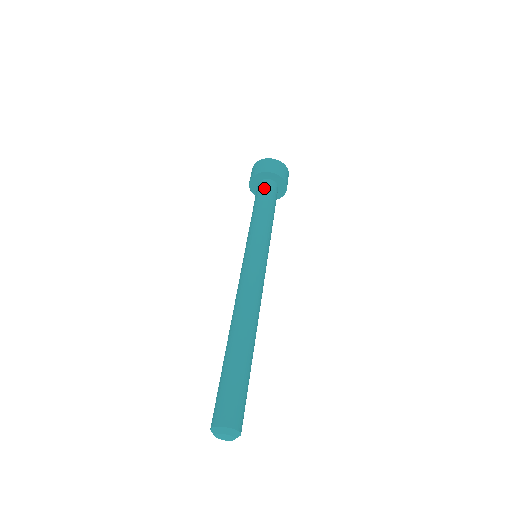
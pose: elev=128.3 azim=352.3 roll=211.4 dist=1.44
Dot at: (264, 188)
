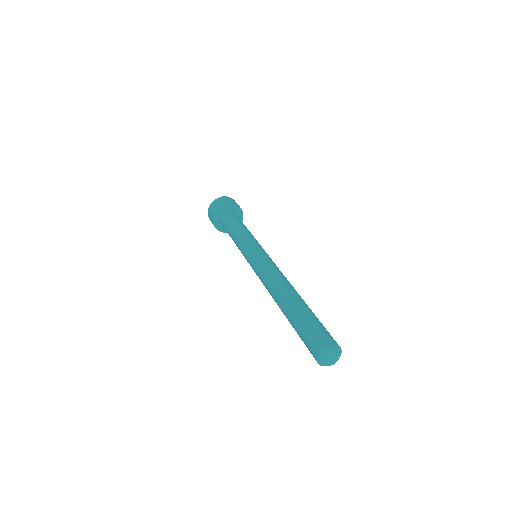
Dot at: (237, 216)
